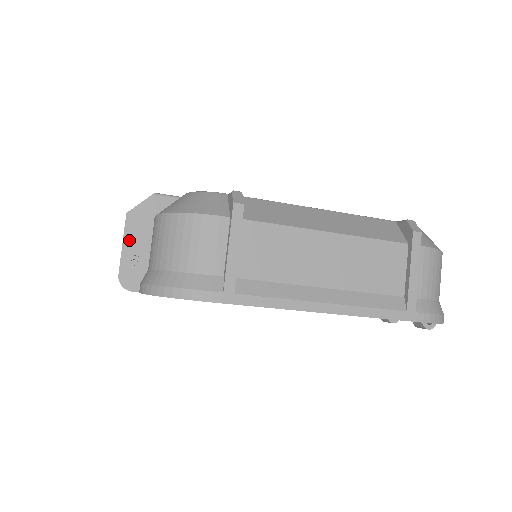
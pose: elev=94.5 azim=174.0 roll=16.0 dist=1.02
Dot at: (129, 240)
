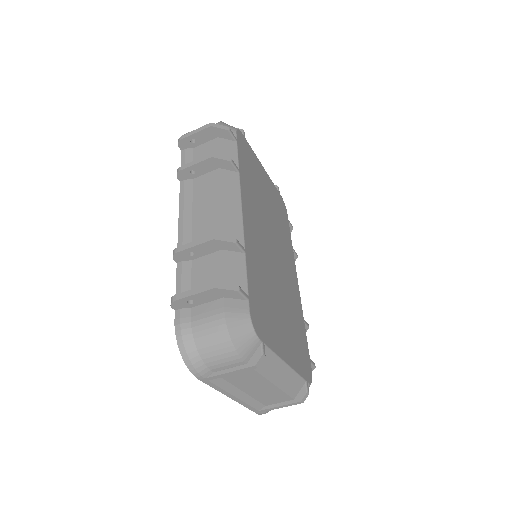
Dot at: (200, 295)
